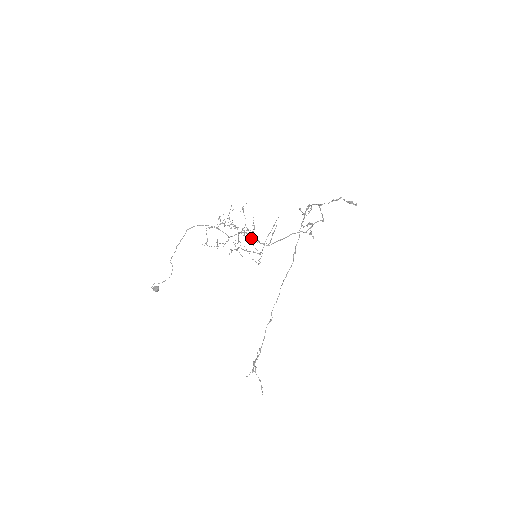
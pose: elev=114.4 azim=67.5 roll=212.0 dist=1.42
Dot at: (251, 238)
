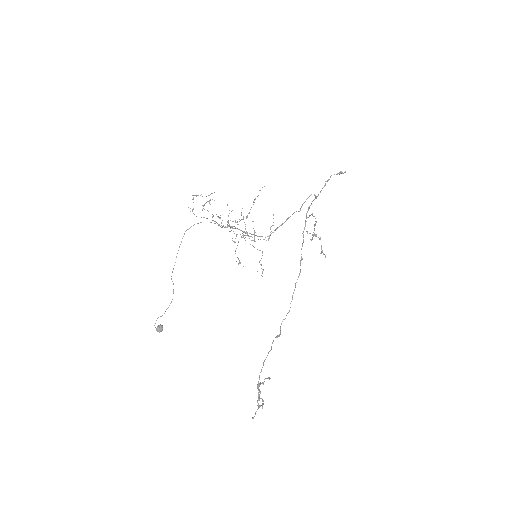
Dot at: occluded
